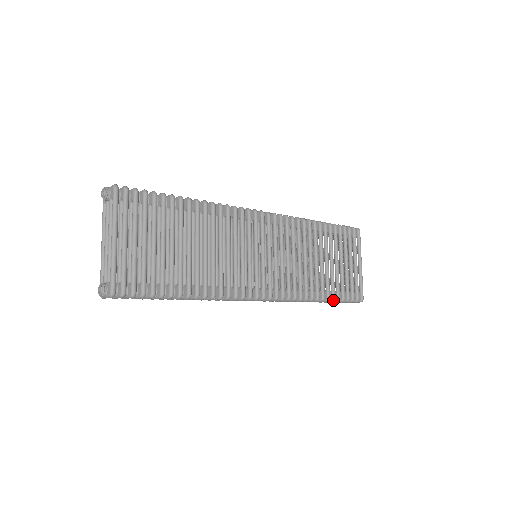
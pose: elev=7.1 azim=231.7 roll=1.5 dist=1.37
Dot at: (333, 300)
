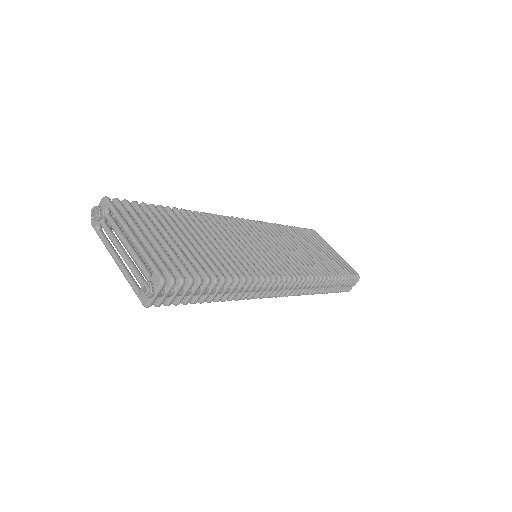
Dot at: (340, 278)
